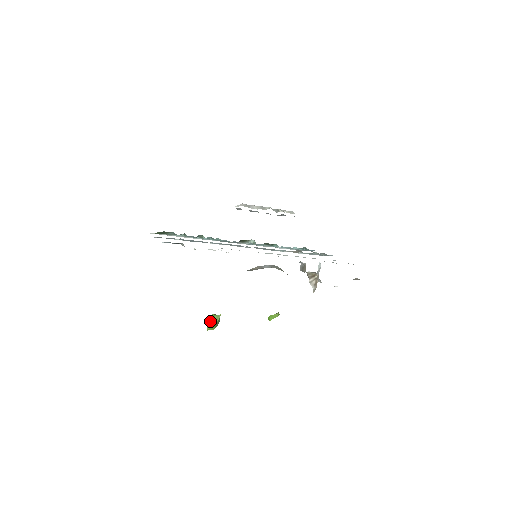
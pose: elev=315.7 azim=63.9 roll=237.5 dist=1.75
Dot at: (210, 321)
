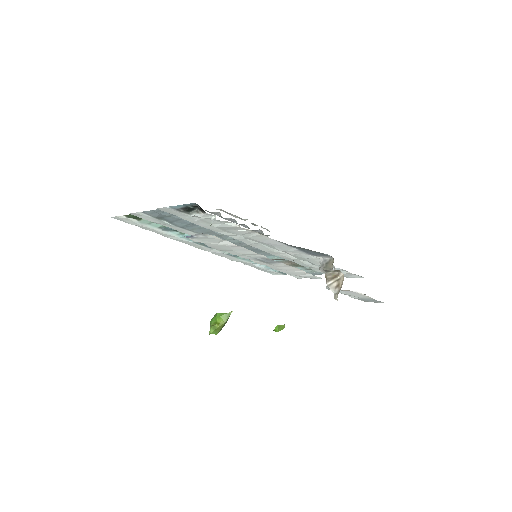
Dot at: (213, 322)
